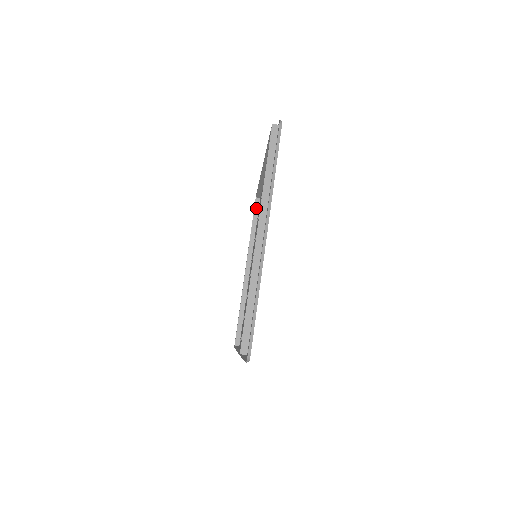
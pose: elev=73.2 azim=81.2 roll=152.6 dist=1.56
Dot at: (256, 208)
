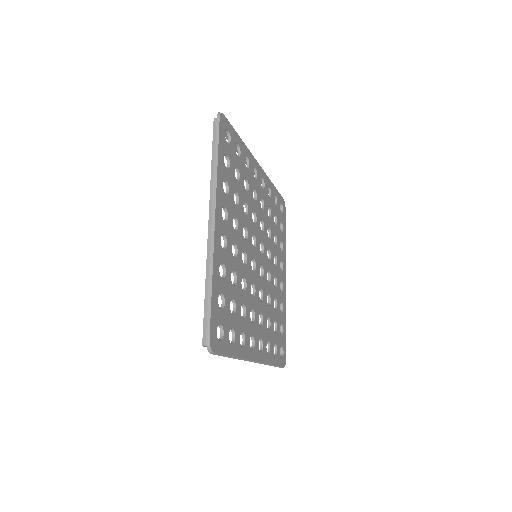
Dot at: occluded
